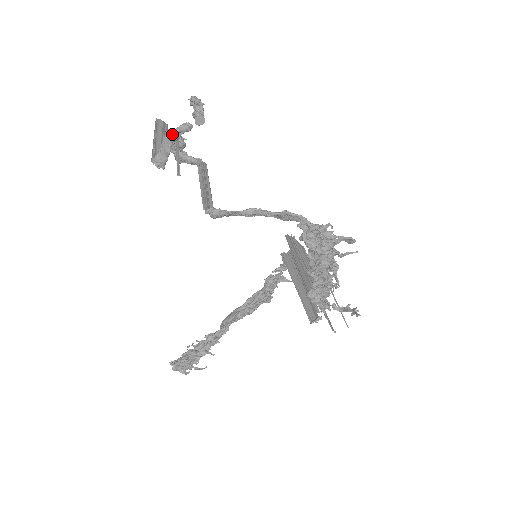
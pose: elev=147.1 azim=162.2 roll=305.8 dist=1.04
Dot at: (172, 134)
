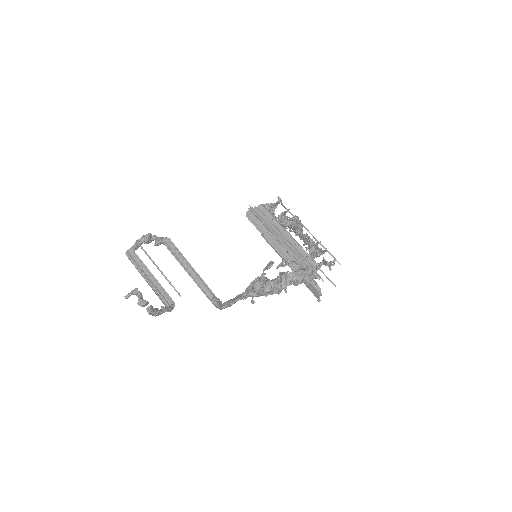
Dot at: occluded
